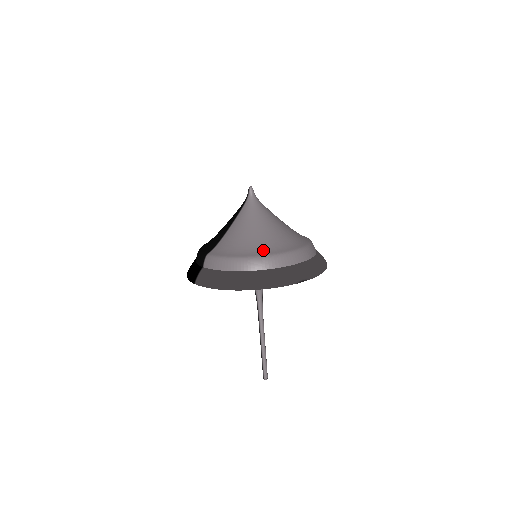
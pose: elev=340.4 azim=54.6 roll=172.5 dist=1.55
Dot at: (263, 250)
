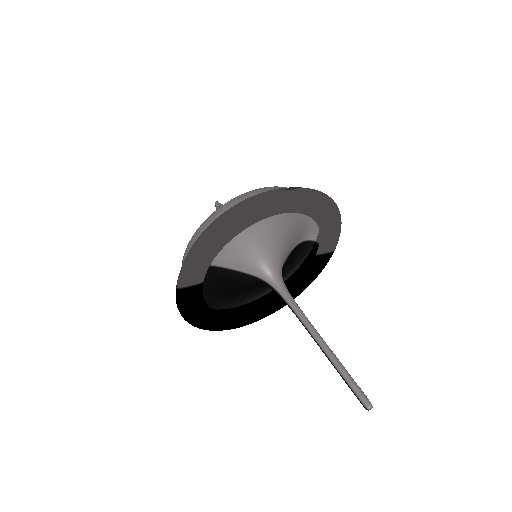
Dot at: occluded
